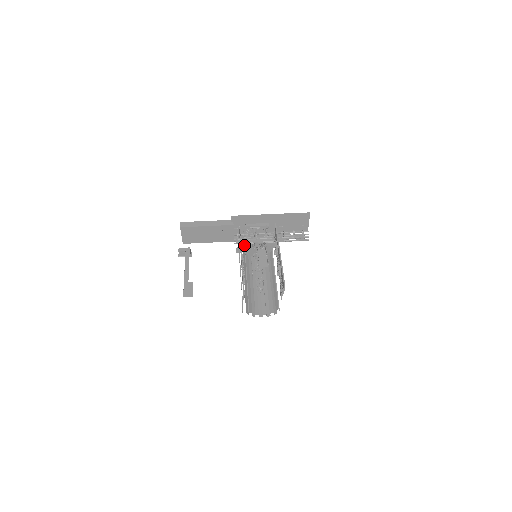
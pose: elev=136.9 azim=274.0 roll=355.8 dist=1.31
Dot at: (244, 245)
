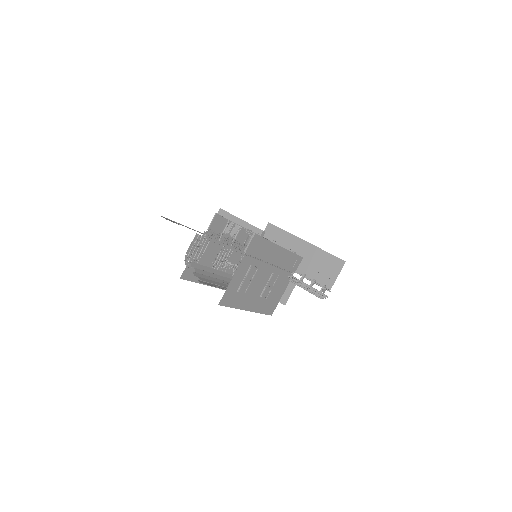
Dot at: occluded
